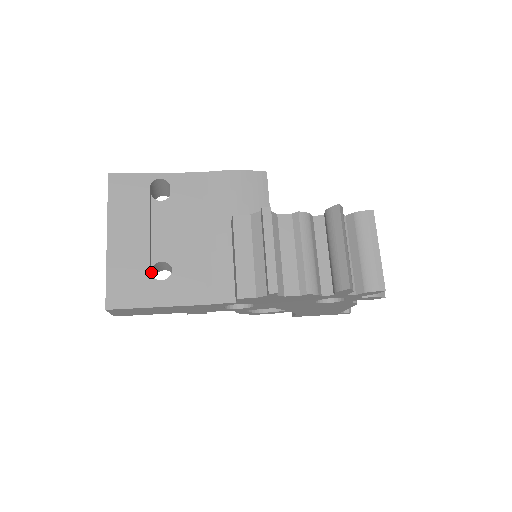
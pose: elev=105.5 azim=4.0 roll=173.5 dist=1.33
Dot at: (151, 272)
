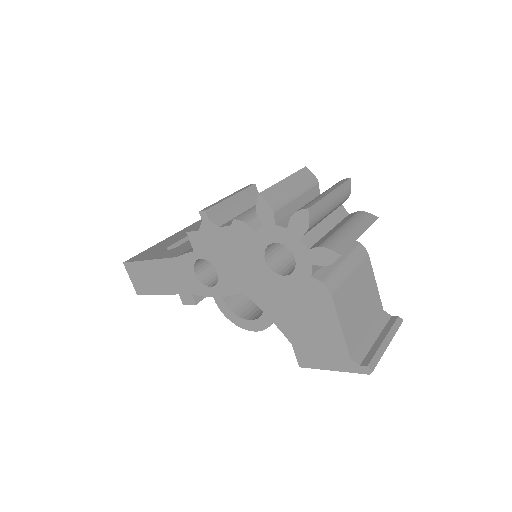
Dot at: occluded
